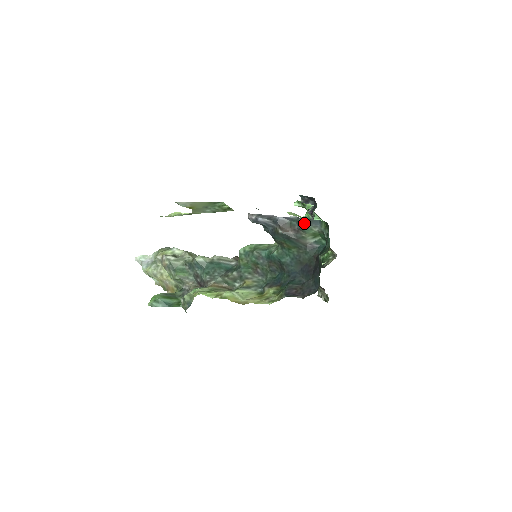
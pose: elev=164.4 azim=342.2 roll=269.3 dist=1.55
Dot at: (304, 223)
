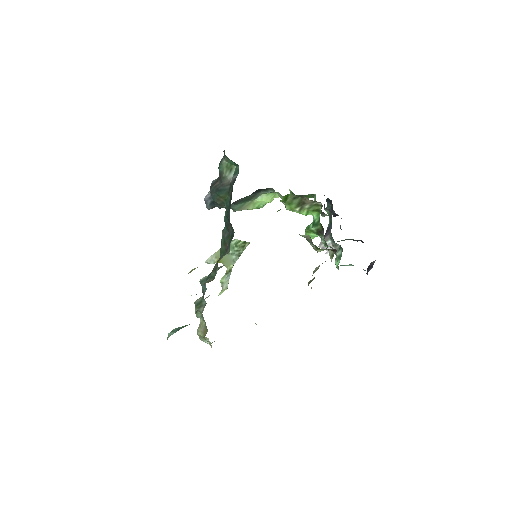
Dot at: occluded
